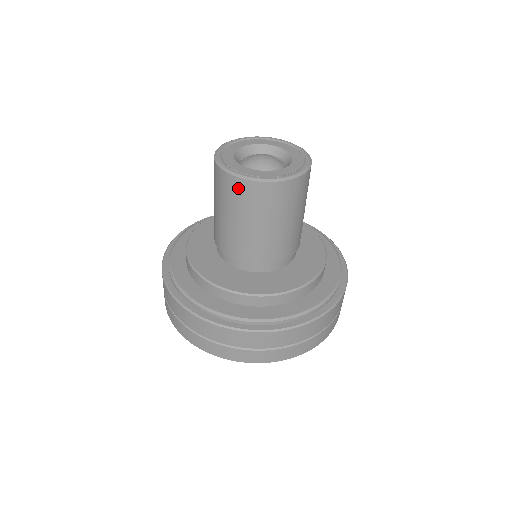
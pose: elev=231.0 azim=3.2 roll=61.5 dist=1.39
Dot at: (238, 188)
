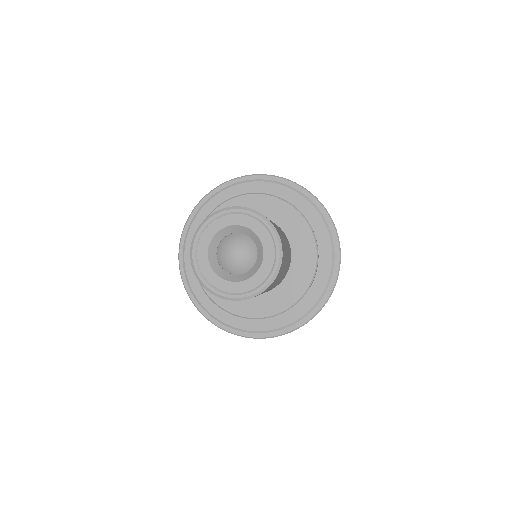
Dot at: occluded
